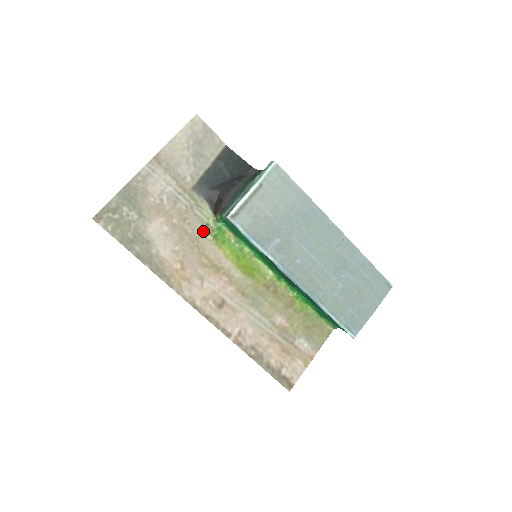
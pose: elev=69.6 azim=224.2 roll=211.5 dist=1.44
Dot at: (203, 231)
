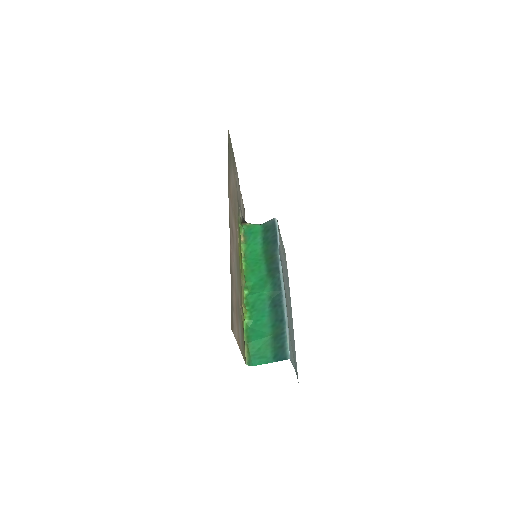
Dot at: (237, 214)
